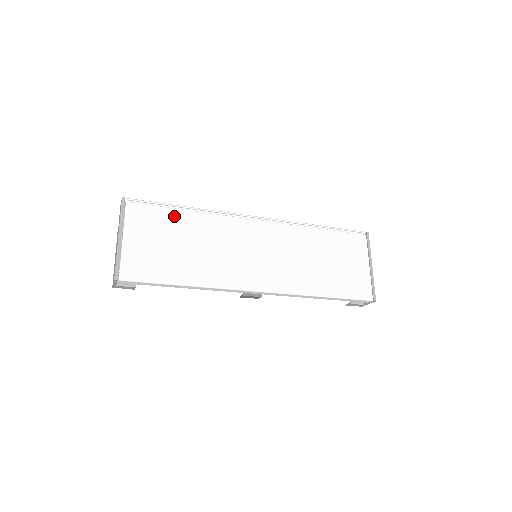
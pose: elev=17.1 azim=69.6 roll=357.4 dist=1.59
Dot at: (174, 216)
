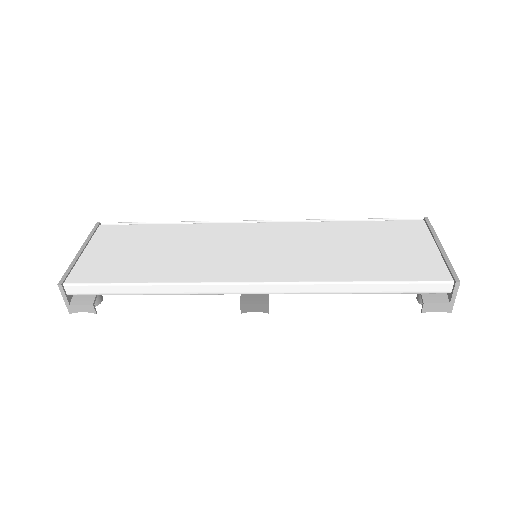
Dot at: (151, 229)
